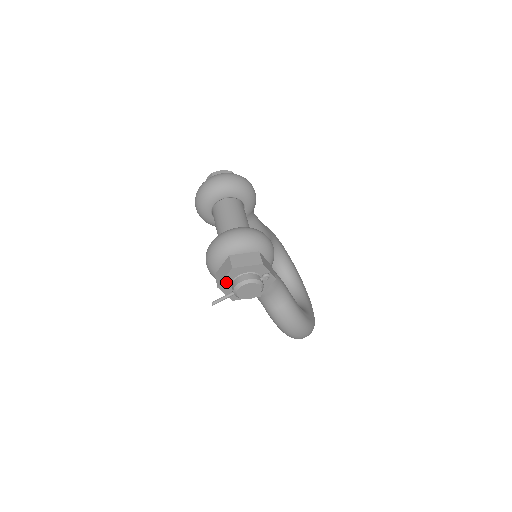
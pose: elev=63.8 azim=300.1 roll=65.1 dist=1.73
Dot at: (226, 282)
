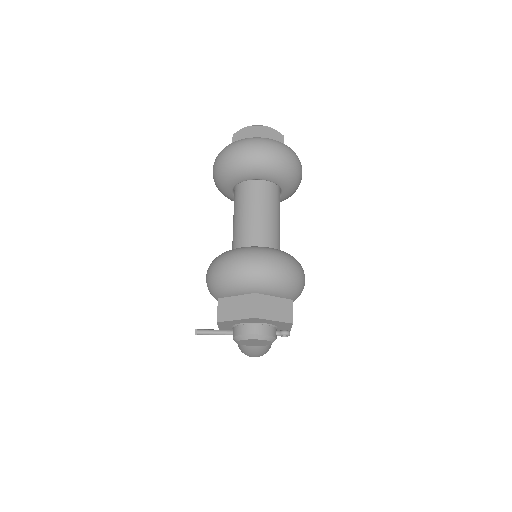
Dot at: (232, 322)
